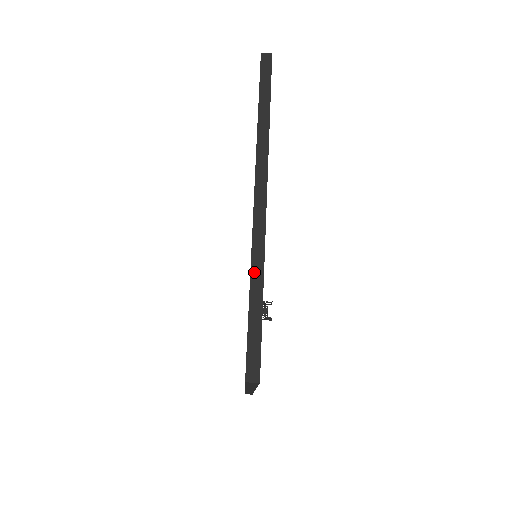
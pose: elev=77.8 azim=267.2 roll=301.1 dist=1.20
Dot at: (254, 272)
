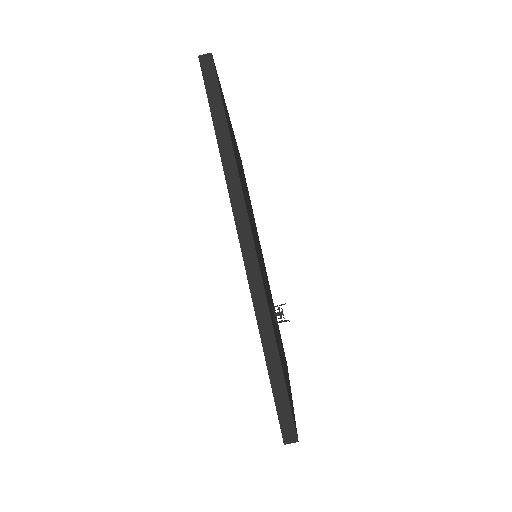
Dot at: (263, 331)
